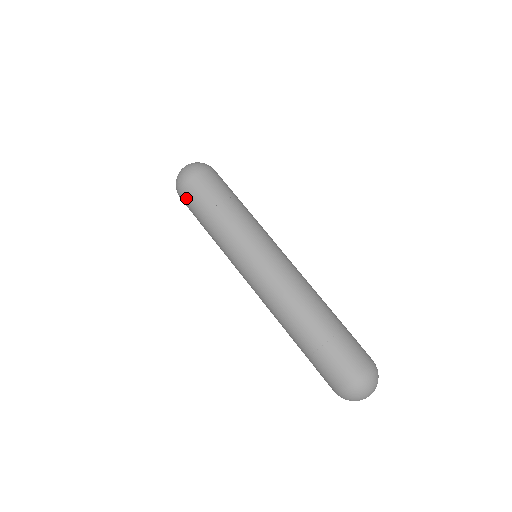
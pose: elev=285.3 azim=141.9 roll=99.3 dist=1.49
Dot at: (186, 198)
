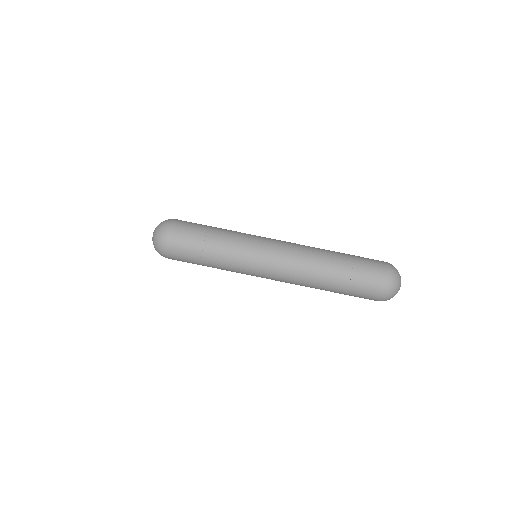
Dot at: (176, 246)
